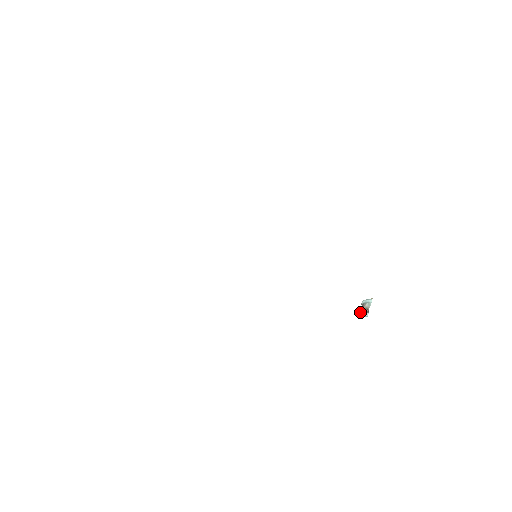
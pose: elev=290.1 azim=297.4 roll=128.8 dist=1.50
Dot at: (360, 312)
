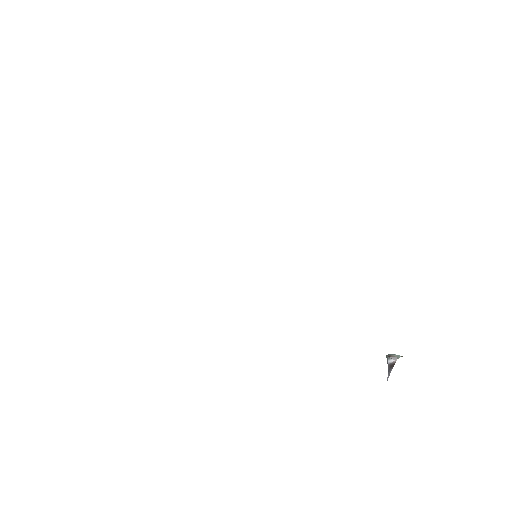
Dot at: occluded
